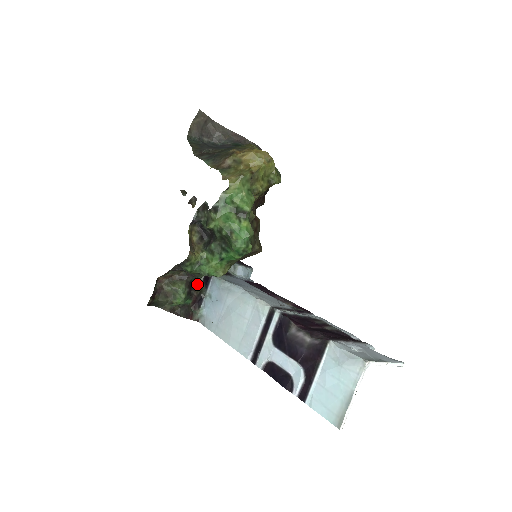
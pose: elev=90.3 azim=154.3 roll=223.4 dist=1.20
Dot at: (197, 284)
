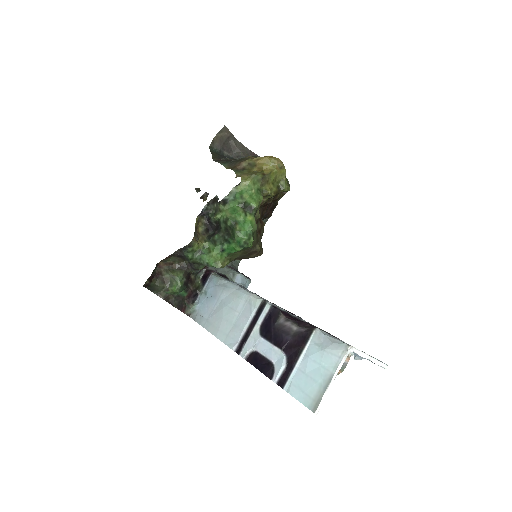
Dot at: (195, 280)
